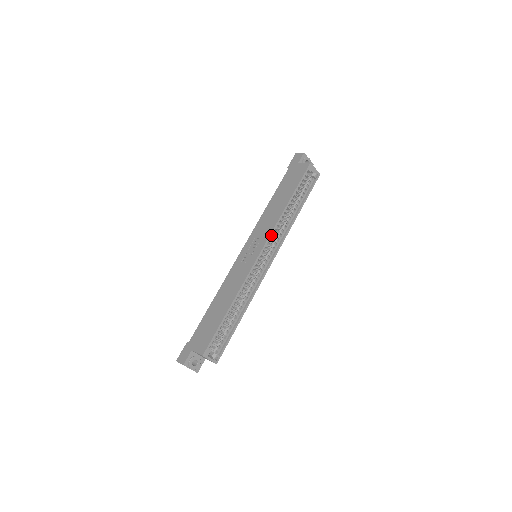
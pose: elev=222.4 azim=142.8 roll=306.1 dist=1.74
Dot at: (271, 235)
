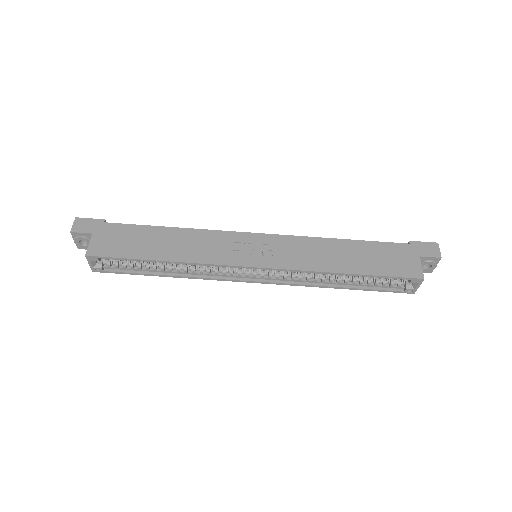
Dot at: (287, 270)
